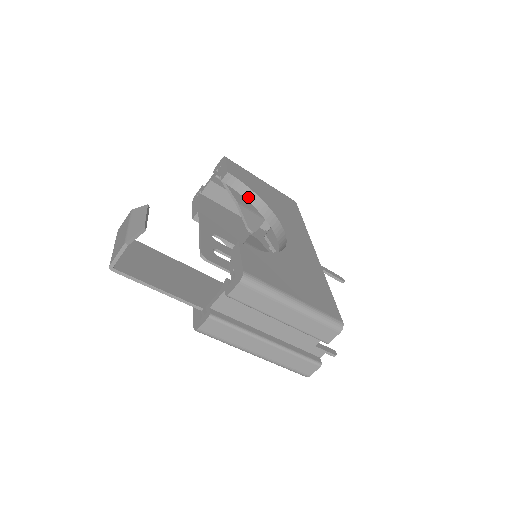
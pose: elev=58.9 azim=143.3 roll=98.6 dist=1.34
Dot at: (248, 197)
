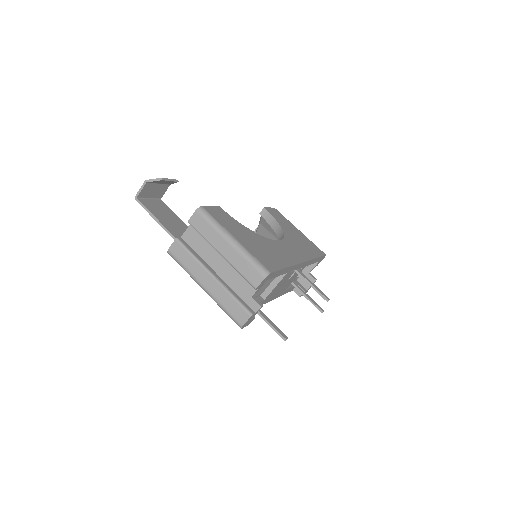
Dot at: (274, 227)
